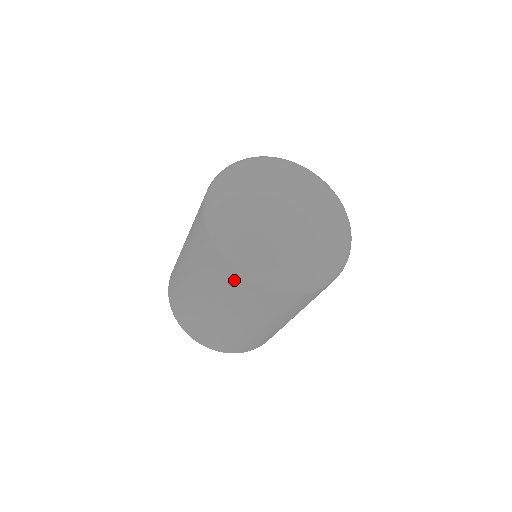
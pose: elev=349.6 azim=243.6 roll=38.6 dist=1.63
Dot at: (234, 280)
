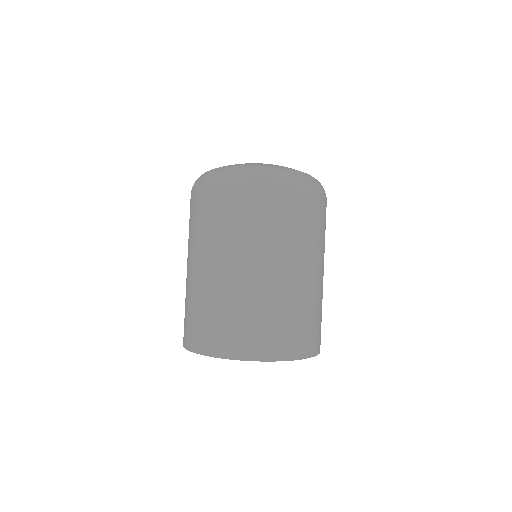
Dot at: (204, 199)
